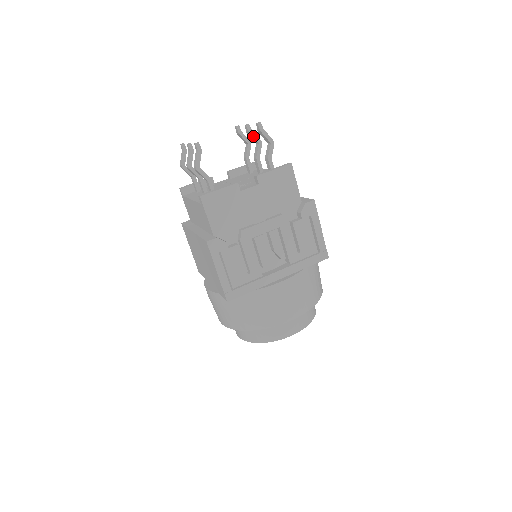
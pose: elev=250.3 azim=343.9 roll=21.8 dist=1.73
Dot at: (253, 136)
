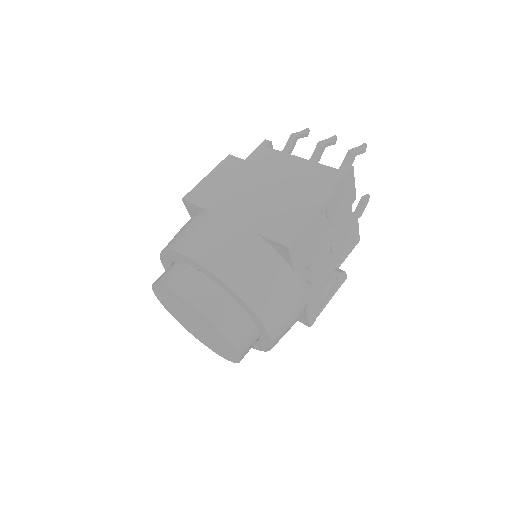
Dot at: occluded
